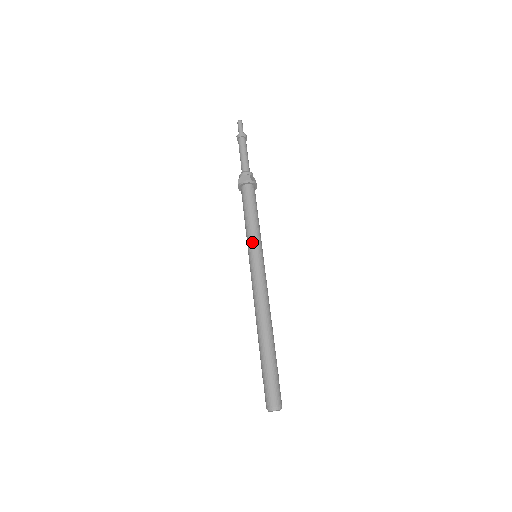
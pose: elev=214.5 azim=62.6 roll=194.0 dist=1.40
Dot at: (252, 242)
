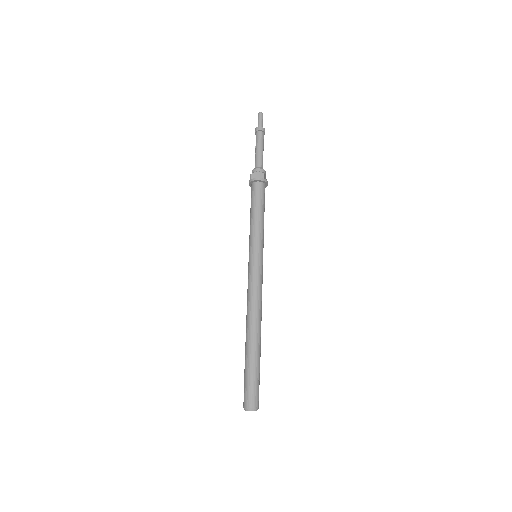
Dot at: (256, 242)
